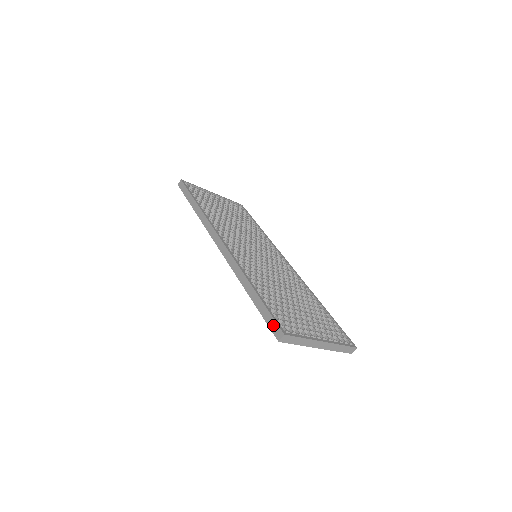
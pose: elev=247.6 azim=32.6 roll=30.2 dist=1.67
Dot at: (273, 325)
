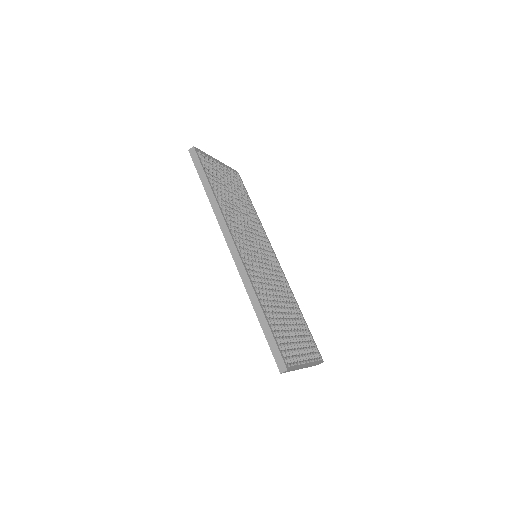
Dot at: (278, 357)
